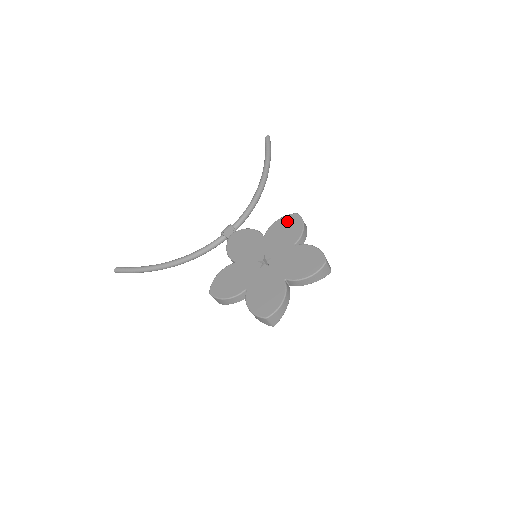
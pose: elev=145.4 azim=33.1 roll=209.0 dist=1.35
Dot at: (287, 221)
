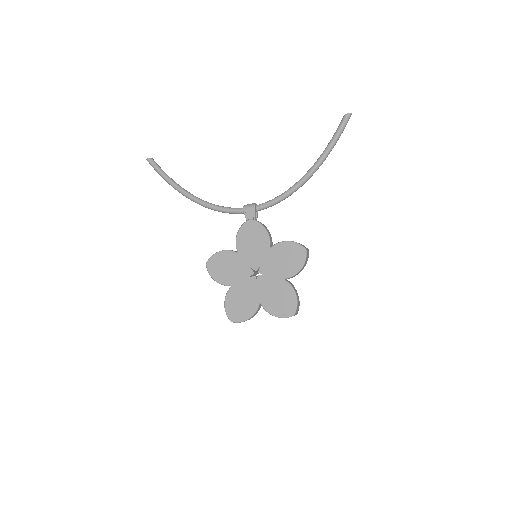
Dot at: (294, 251)
